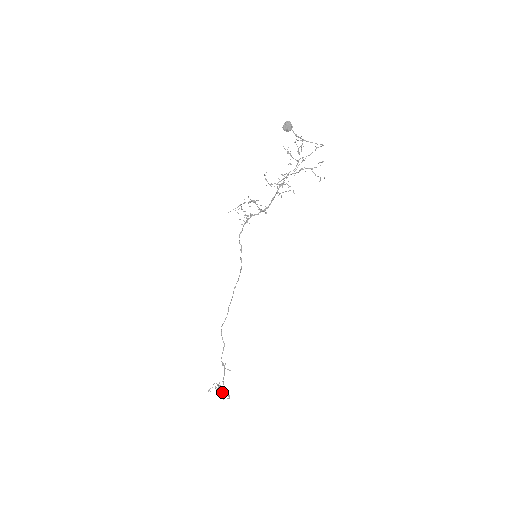
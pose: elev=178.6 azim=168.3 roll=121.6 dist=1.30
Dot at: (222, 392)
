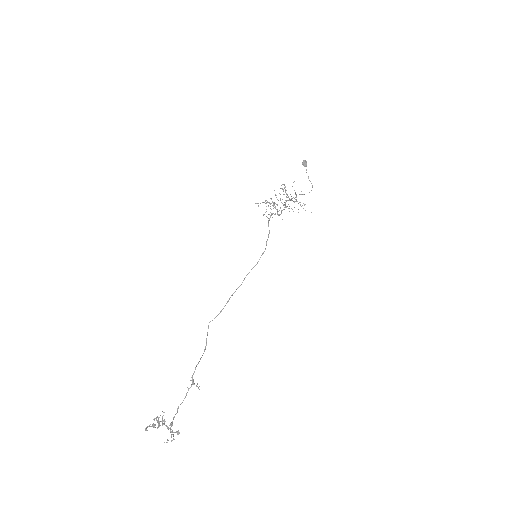
Dot at: (170, 427)
